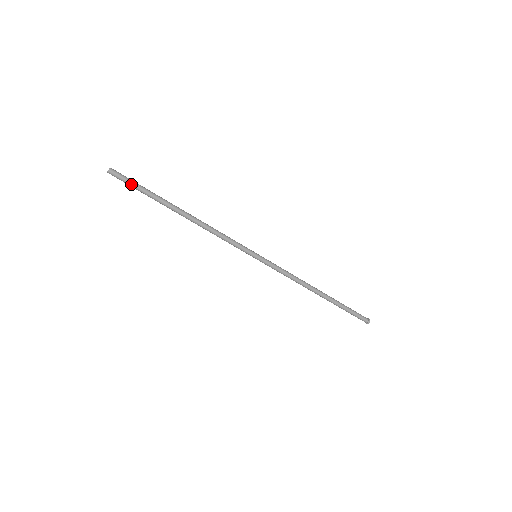
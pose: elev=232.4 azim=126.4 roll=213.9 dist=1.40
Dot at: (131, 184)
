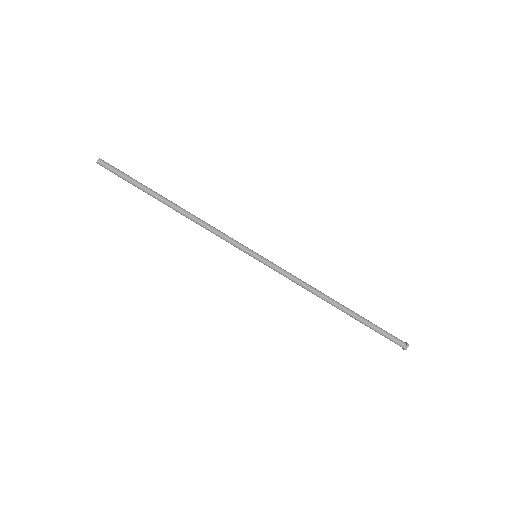
Dot at: (120, 173)
